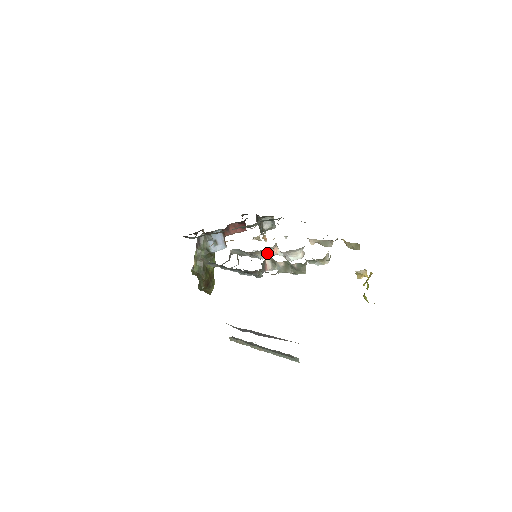
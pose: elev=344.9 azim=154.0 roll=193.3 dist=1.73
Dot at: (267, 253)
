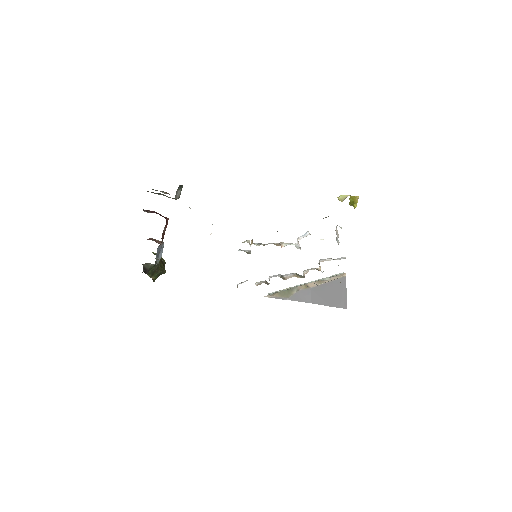
Dot at: occluded
